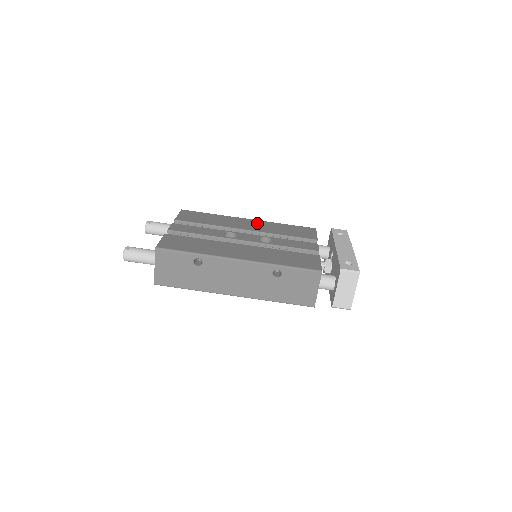
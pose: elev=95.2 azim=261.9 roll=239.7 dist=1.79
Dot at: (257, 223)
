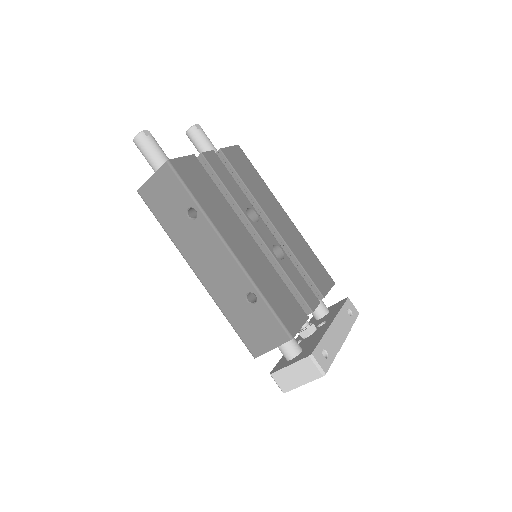
Dot at: (290, 226)
